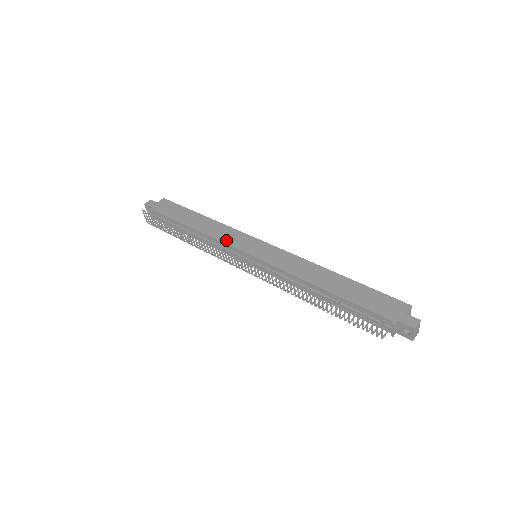
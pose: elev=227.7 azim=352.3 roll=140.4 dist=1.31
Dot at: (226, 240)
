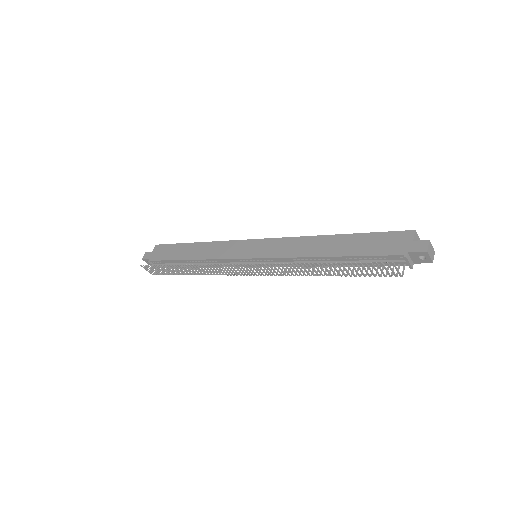
Dot at: (223, 255)
